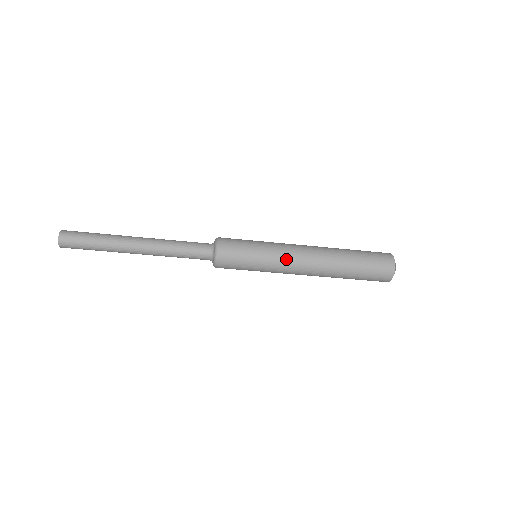
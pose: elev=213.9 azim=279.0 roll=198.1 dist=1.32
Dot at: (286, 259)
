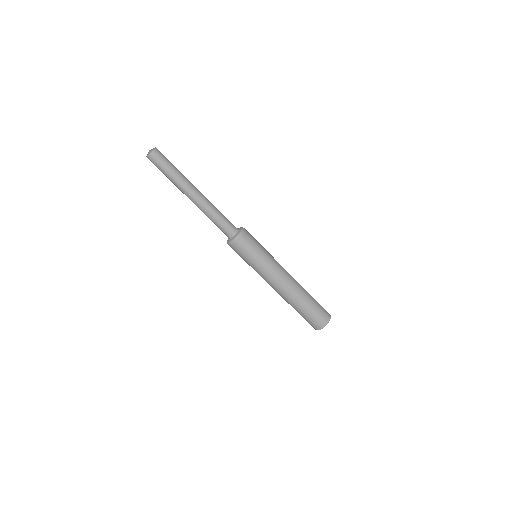
Dot at: occluded
